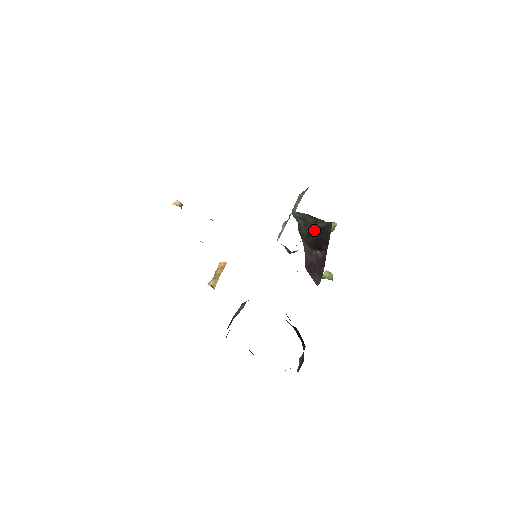
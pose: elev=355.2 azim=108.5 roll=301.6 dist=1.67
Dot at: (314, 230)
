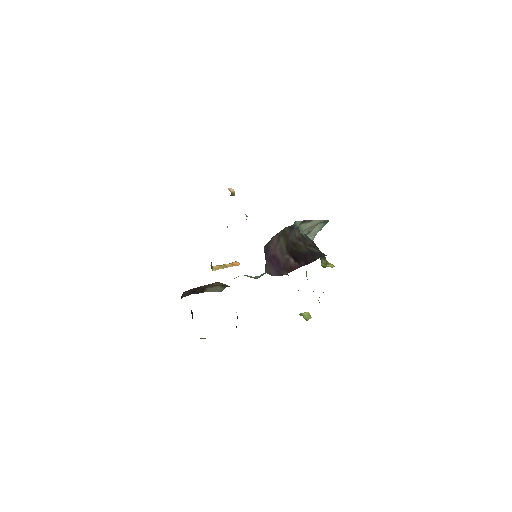
Dot at: (304, 247)
